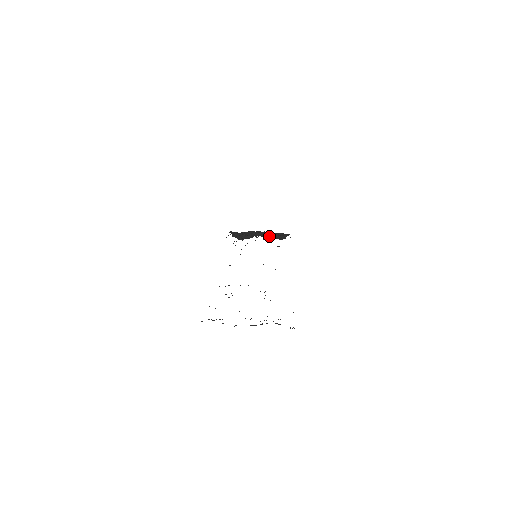
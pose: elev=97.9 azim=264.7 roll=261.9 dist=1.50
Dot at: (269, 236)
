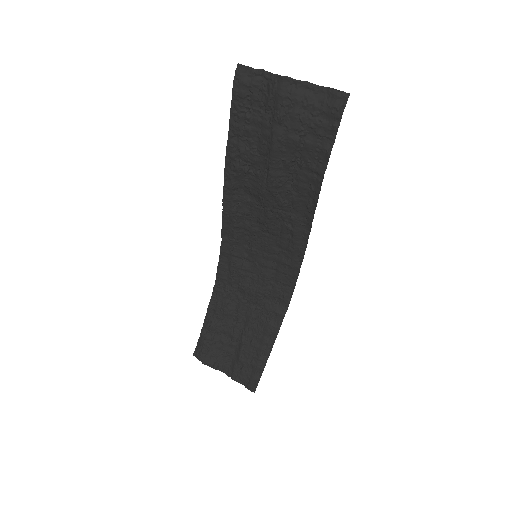
Dot at: (243, 359)
